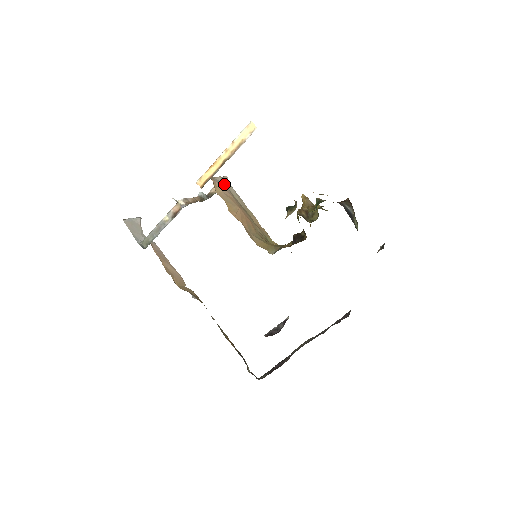
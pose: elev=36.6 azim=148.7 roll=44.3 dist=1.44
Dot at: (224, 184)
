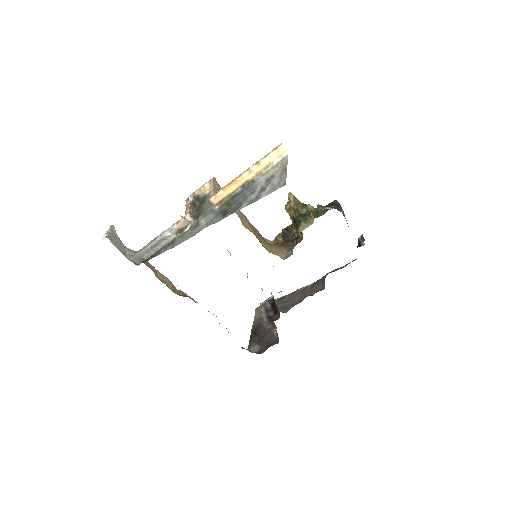
Dot at: occluded
